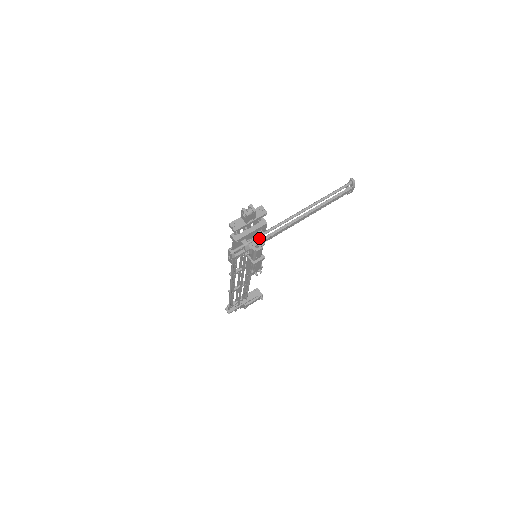
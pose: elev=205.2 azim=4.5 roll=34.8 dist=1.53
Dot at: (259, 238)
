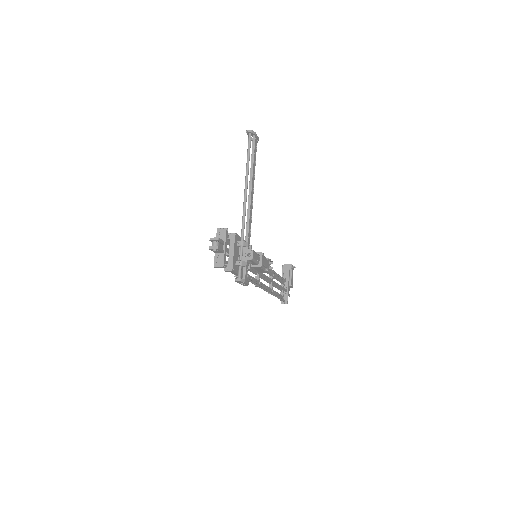
Dot at: (243, 248)
